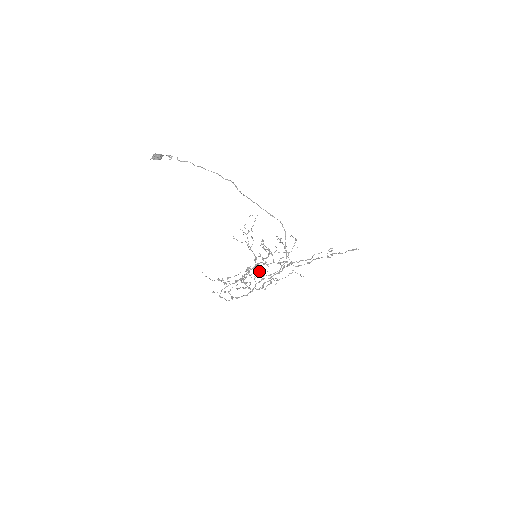
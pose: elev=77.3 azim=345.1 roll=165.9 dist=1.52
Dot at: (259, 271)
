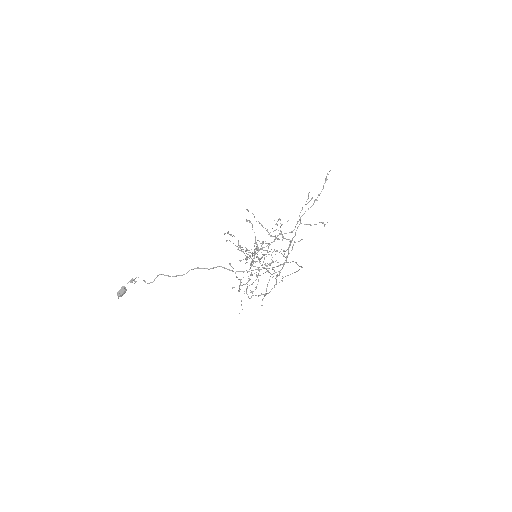
Dot at: (264, 259)
